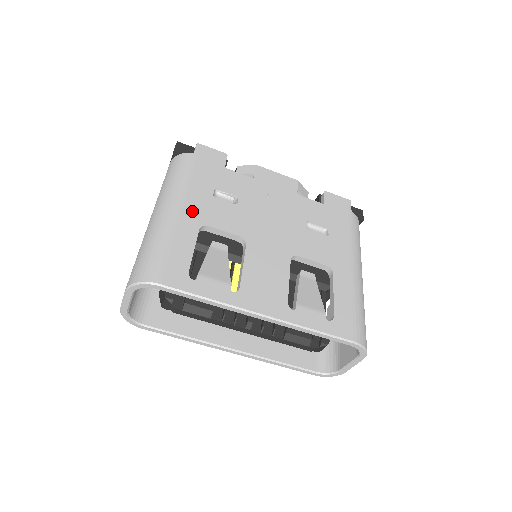
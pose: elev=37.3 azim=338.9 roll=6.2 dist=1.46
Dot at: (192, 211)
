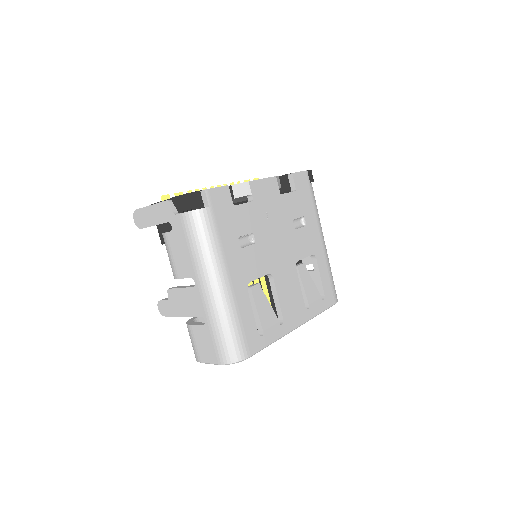
Dot at: (237, 277)
